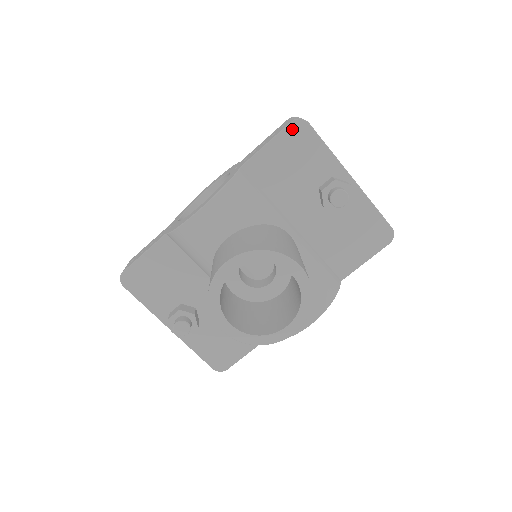
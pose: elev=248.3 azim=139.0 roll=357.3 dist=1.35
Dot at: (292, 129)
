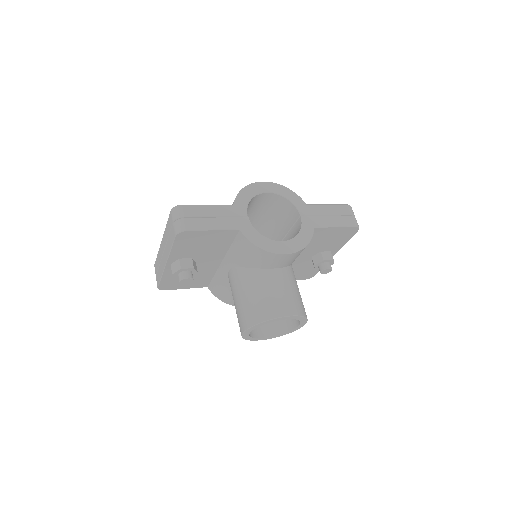
Dot at: (351, 229)
